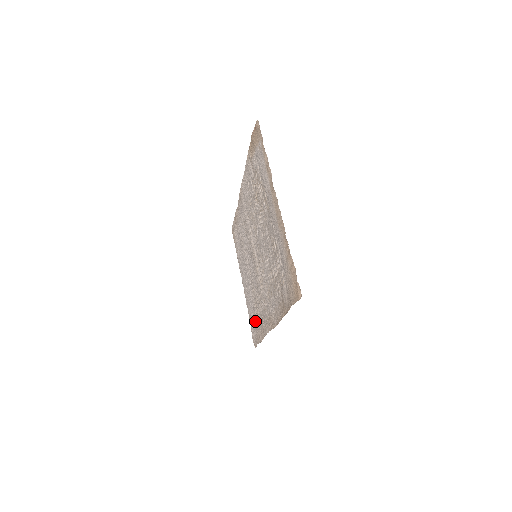
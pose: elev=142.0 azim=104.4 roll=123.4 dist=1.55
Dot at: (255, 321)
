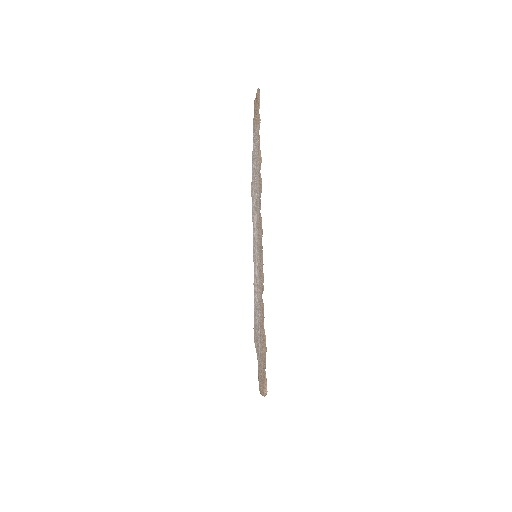
Dot at: (255, 316)
